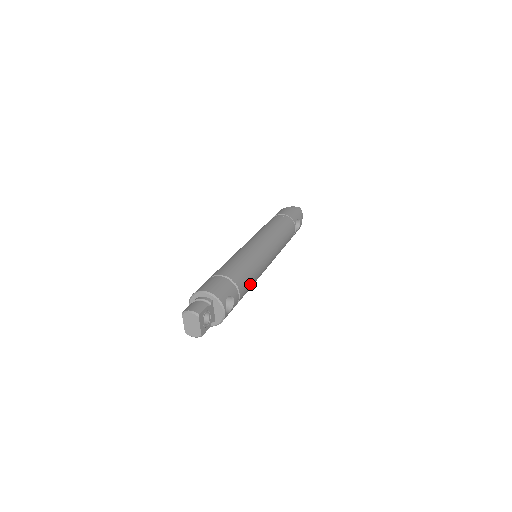
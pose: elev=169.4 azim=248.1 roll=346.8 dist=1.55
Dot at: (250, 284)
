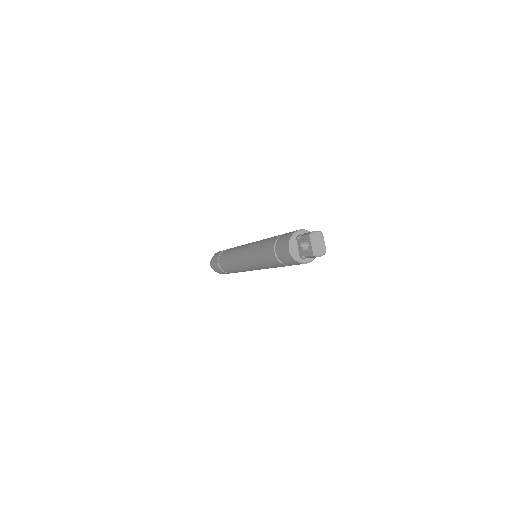
Dot at: occluded
